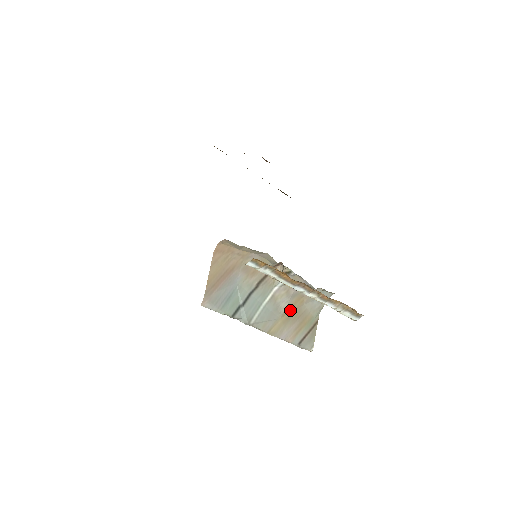
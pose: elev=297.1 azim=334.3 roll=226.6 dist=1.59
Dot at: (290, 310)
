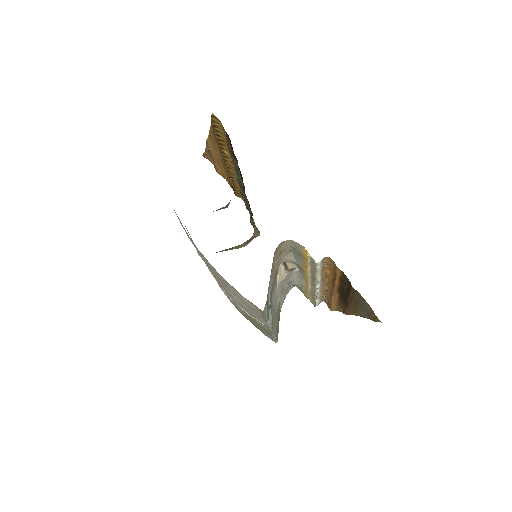
Dot at: occluded
